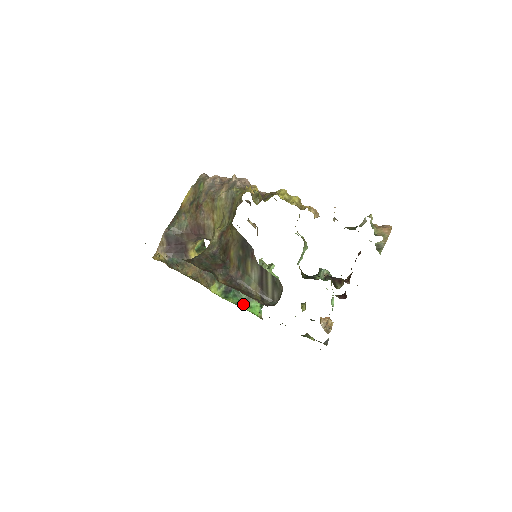
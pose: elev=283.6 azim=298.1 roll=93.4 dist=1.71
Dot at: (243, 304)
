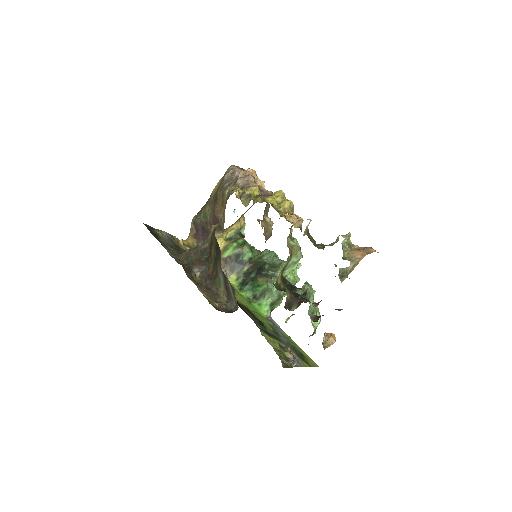
Dot at: (255, 299)
